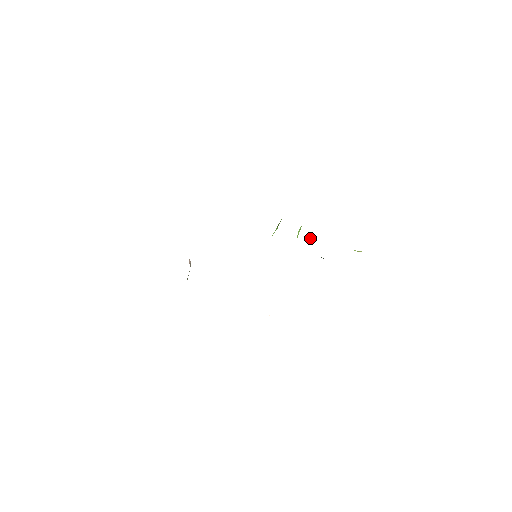
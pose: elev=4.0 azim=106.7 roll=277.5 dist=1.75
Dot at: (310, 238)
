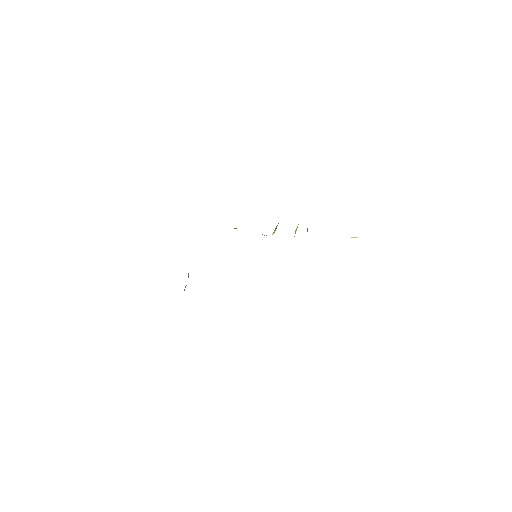
Dot at: occluded
